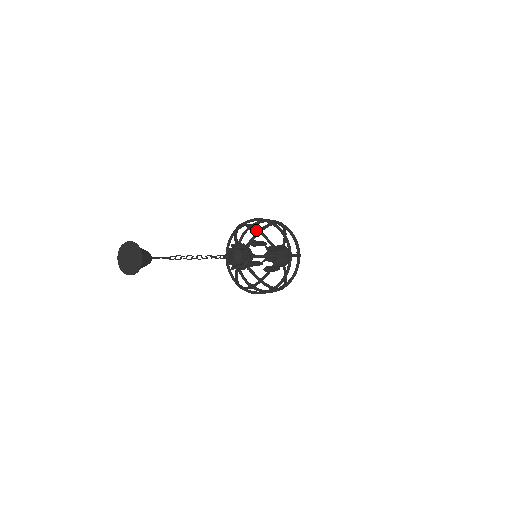
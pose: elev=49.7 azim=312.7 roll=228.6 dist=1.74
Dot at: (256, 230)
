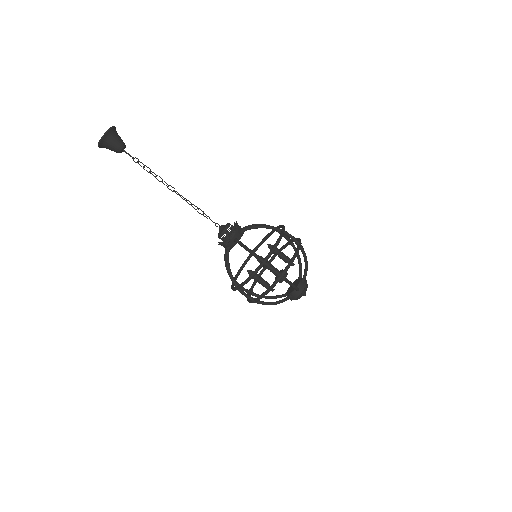
Dot at: occluded
